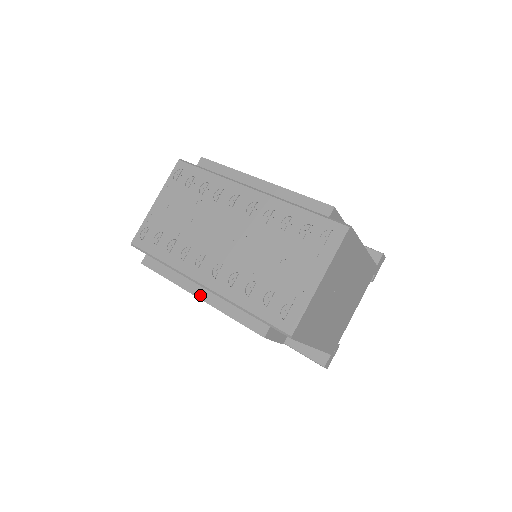
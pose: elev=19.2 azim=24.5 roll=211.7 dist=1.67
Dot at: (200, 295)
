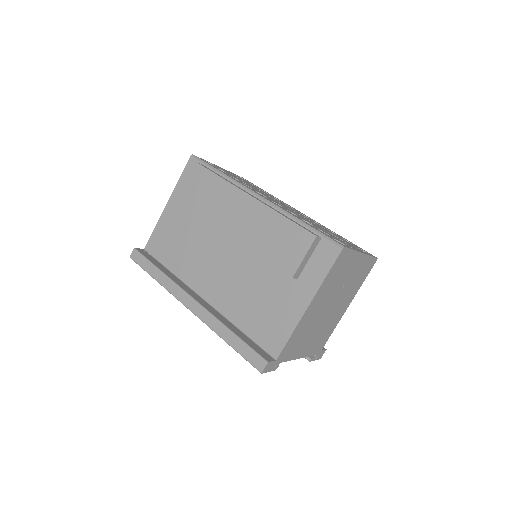
Dot at: occluded
